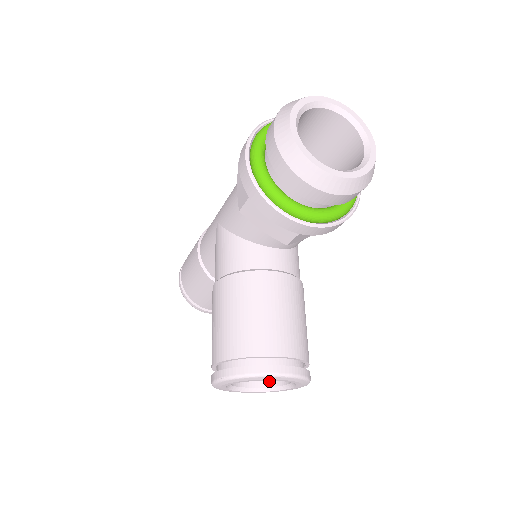
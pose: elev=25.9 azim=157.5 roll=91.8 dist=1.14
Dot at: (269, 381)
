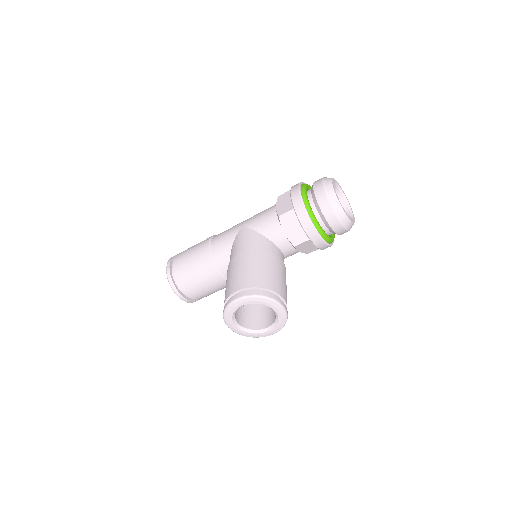
Dot at: (250, 326)
